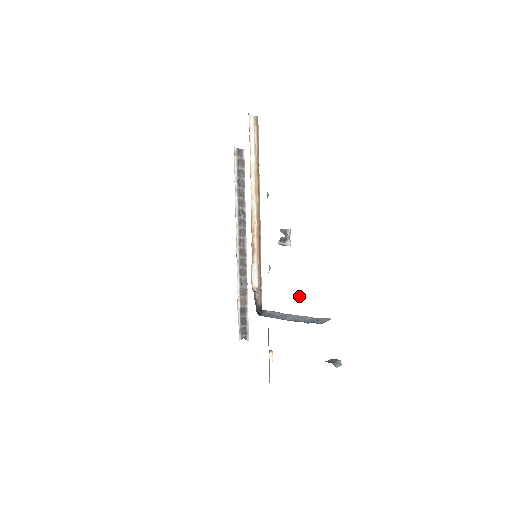
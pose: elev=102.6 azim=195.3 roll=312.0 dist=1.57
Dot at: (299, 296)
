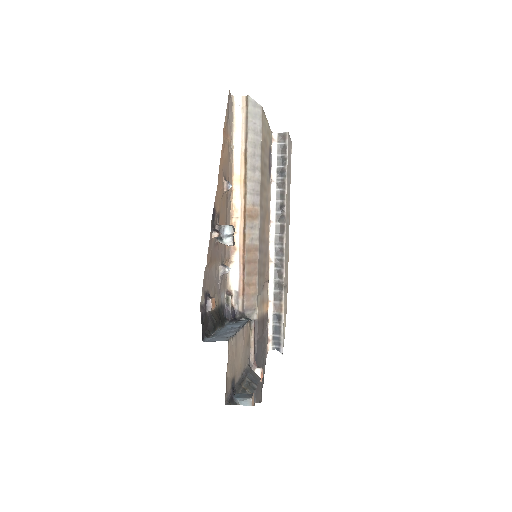
Dot at: (208, 305)
